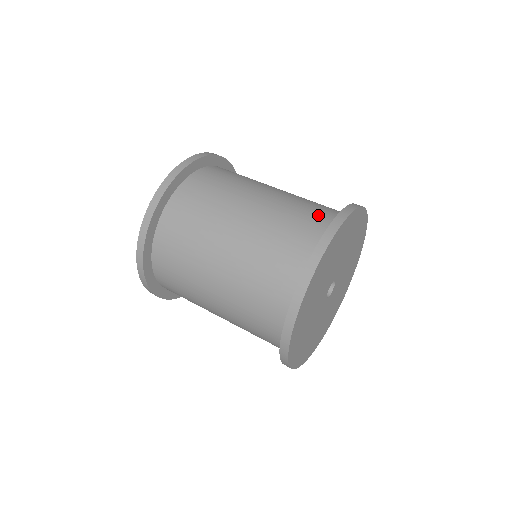
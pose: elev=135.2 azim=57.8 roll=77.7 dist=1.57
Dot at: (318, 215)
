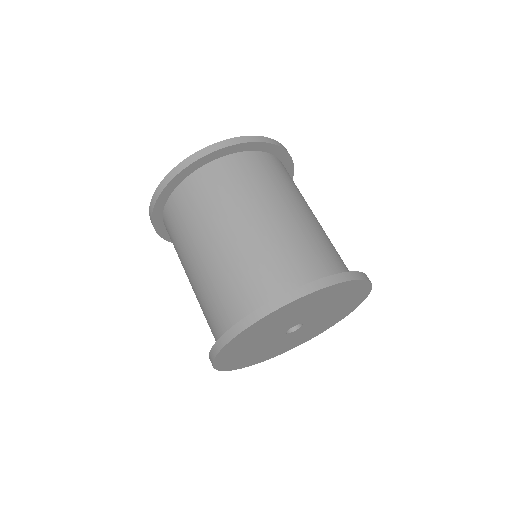
Dot at: (231, 306)
